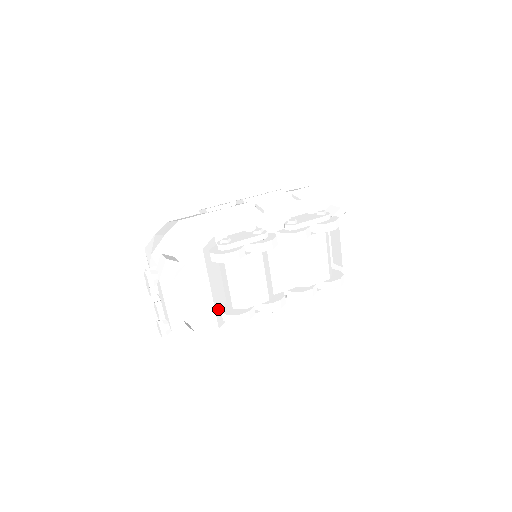
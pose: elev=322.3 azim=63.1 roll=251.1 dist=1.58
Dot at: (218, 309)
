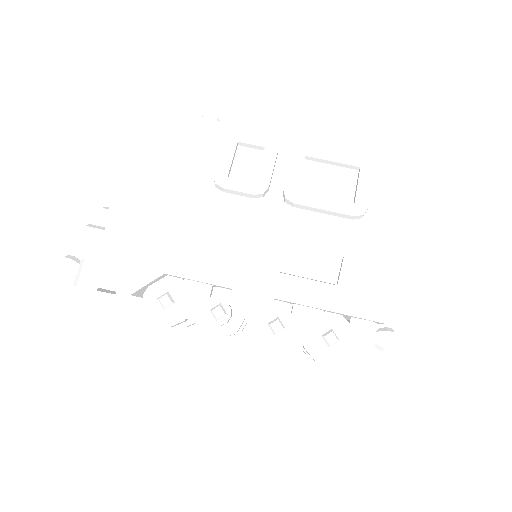
Dot at: occluded
